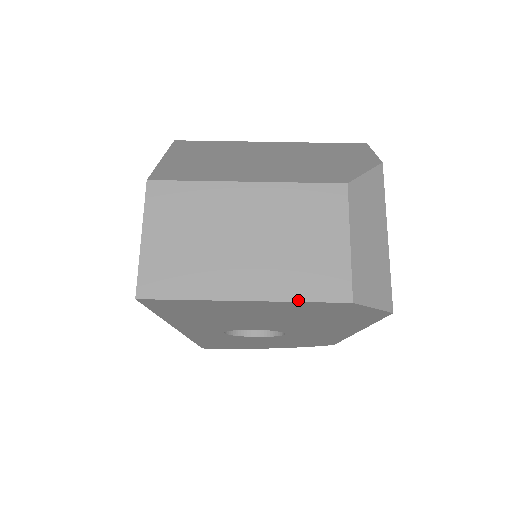
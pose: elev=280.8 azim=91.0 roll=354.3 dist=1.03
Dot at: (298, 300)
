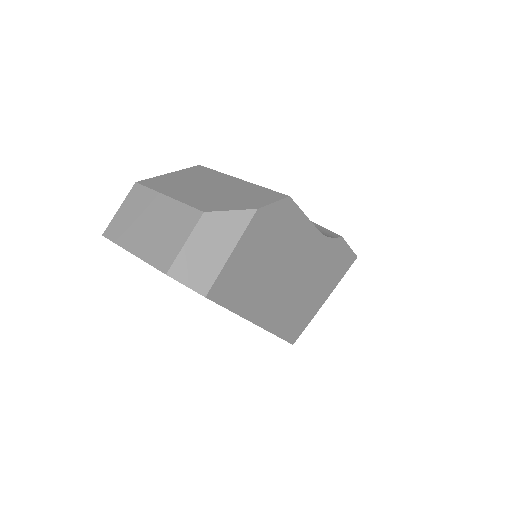
Dot at: (148, 263)
